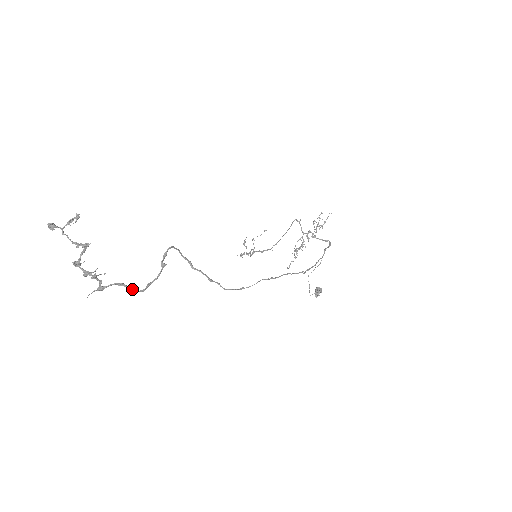
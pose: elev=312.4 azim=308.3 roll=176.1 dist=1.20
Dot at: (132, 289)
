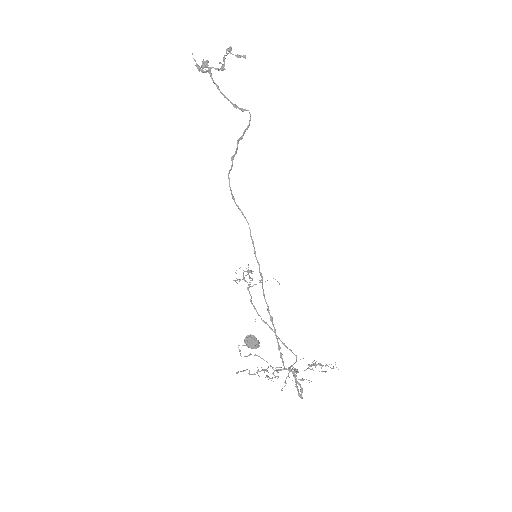
Dot at: (211, 73)
